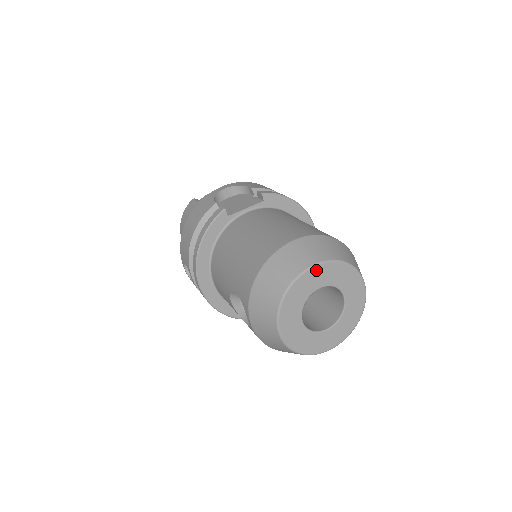
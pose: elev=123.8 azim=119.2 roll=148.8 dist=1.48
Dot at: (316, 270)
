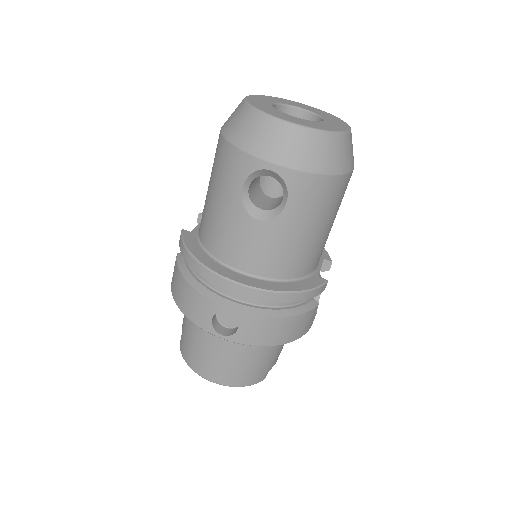
Dot at: (253, 98)
